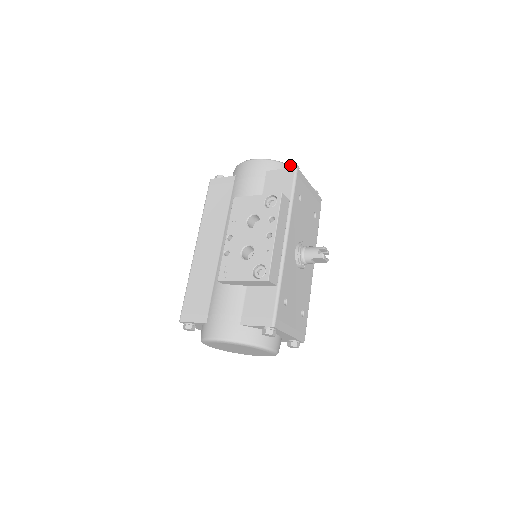
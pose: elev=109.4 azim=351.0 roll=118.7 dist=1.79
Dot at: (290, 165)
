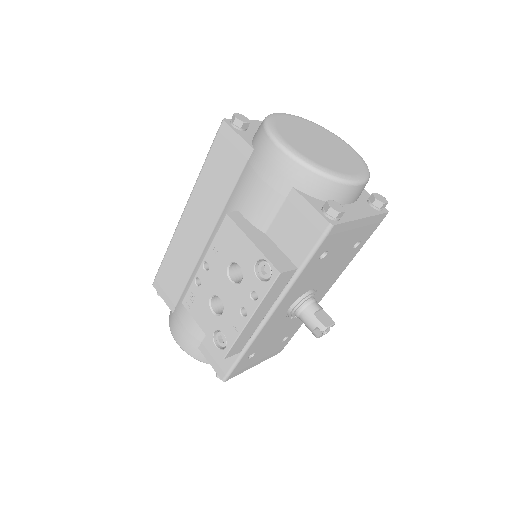
Dot at: (328, 208)
